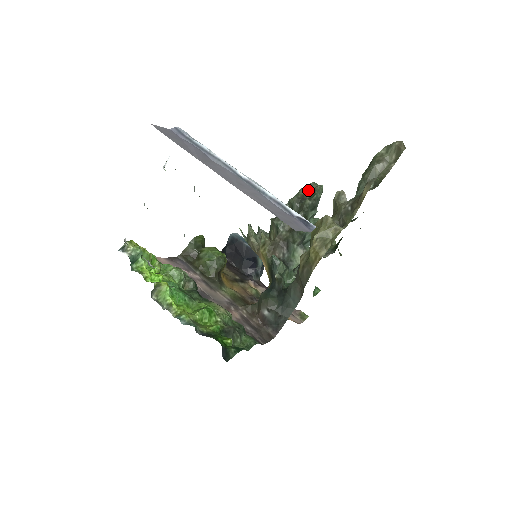
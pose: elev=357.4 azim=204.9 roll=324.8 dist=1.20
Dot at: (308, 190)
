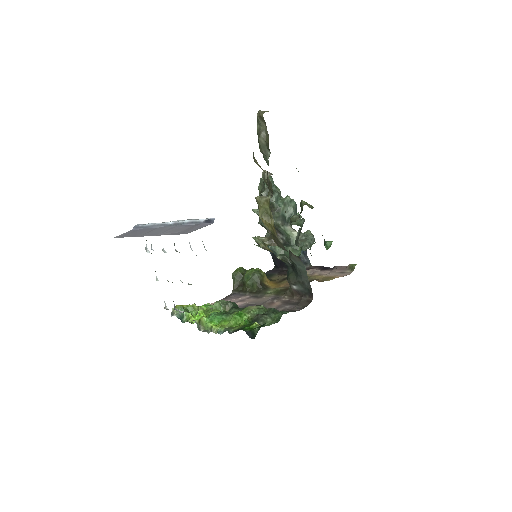
Dot at: (262, 186)
